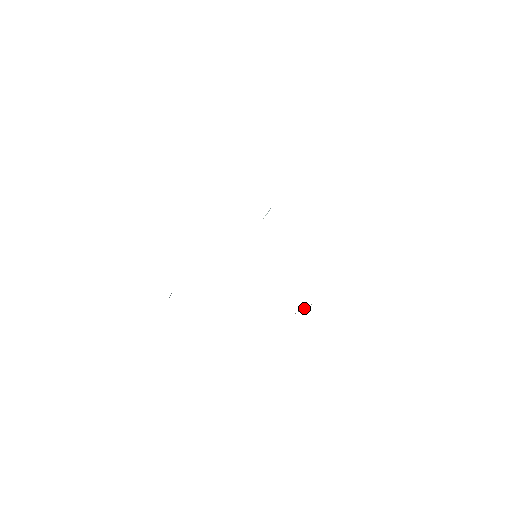
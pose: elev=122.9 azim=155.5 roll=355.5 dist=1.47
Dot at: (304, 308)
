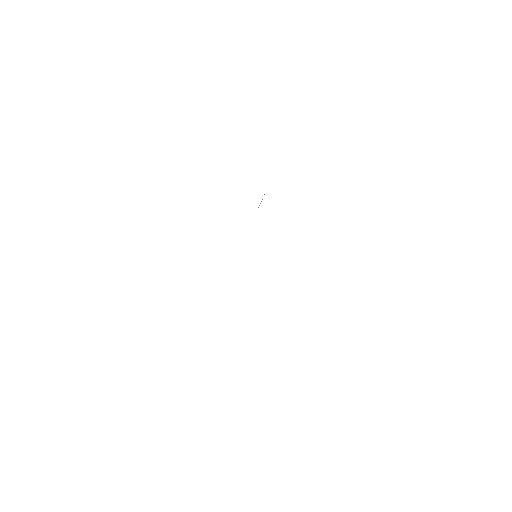
Dot at: occluded
